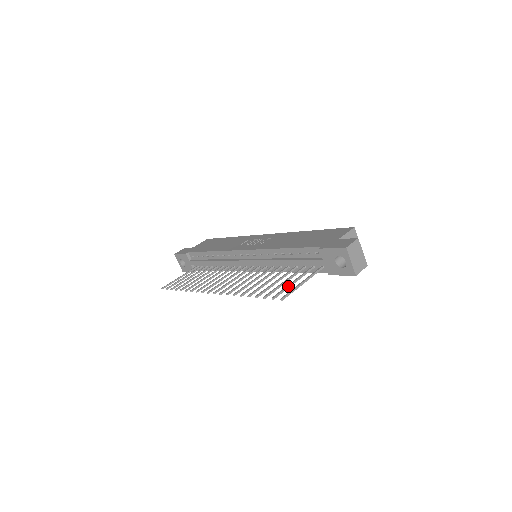
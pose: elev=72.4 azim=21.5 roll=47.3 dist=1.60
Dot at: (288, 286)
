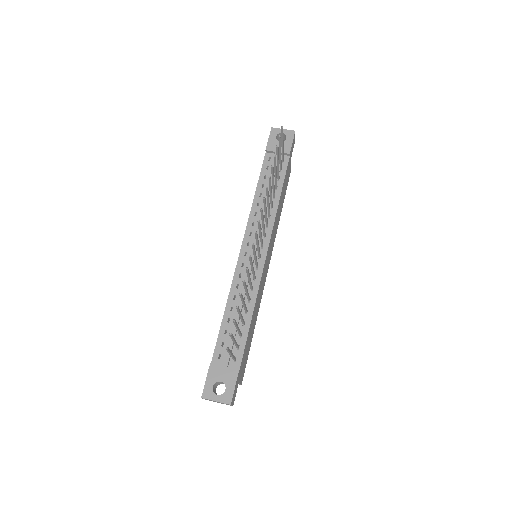
Dot at: (279, 149)
